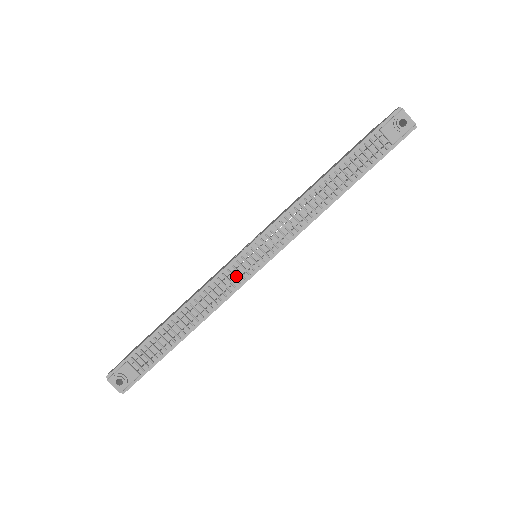
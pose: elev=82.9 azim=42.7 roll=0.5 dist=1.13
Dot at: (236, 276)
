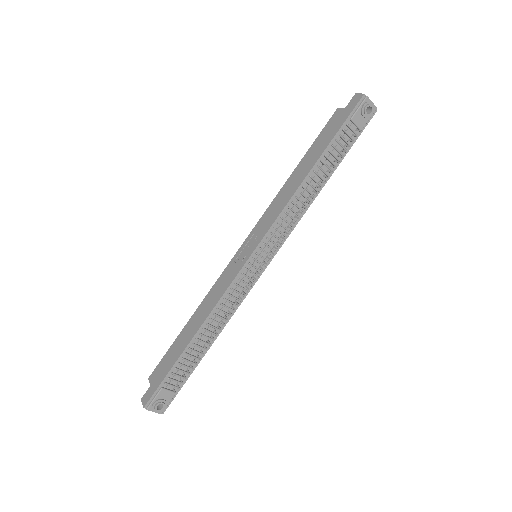
Dot at: (246, 281)
